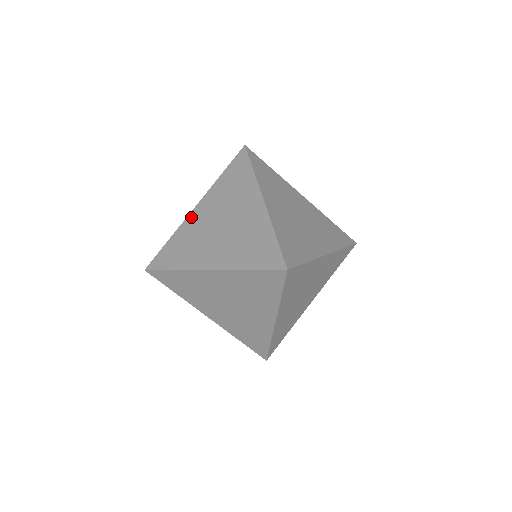
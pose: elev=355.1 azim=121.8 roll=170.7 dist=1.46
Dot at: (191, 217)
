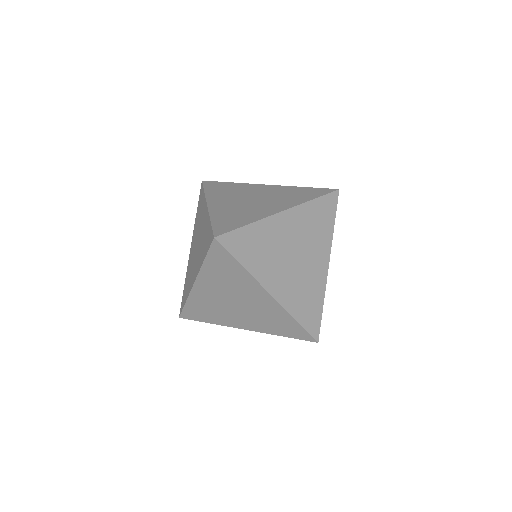
Dot at: (196, 291)
